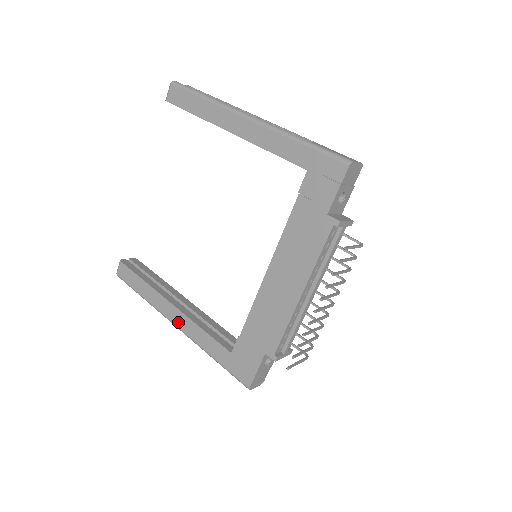
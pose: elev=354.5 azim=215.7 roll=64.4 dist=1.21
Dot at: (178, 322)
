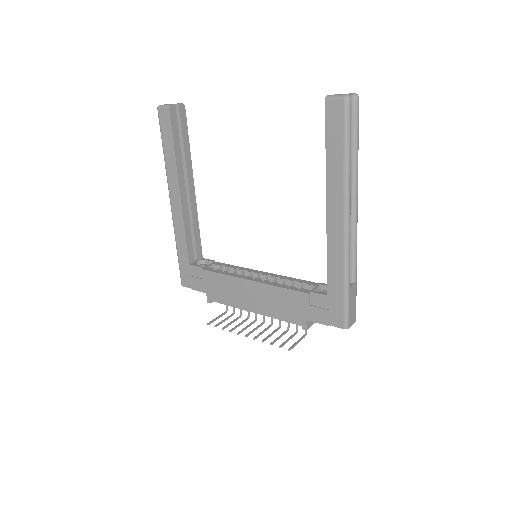
Dot at: (174, 205)
